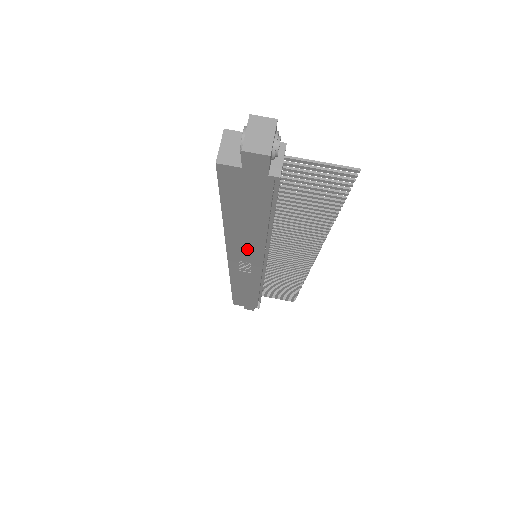
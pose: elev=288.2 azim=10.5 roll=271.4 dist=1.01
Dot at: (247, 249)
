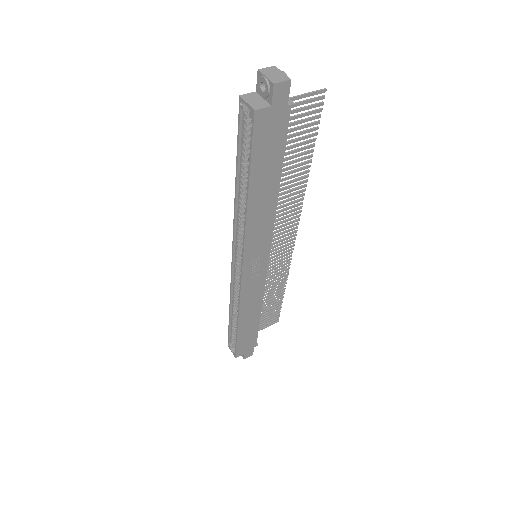
Dot at: (261, 232)
